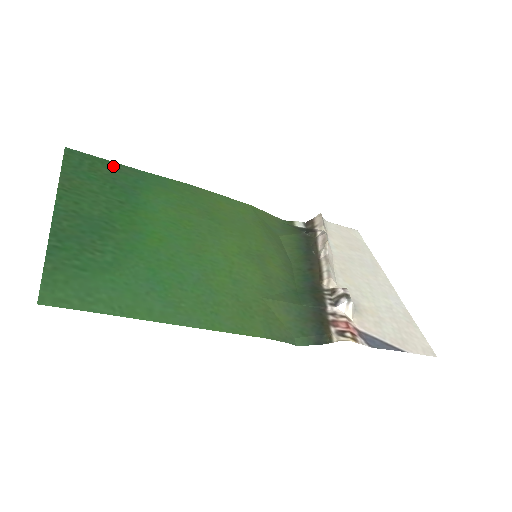
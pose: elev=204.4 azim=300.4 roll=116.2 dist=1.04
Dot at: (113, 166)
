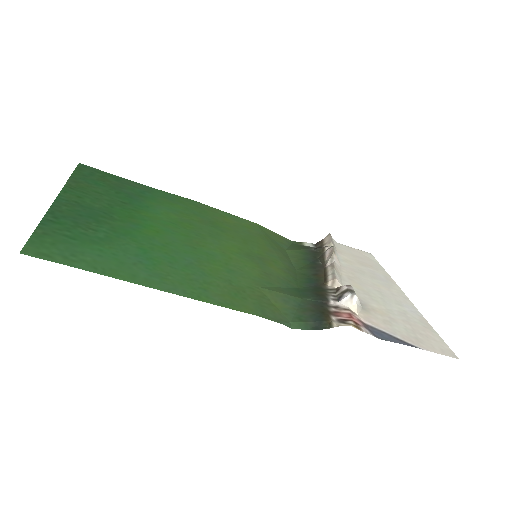
Dot at: (122, 180)
